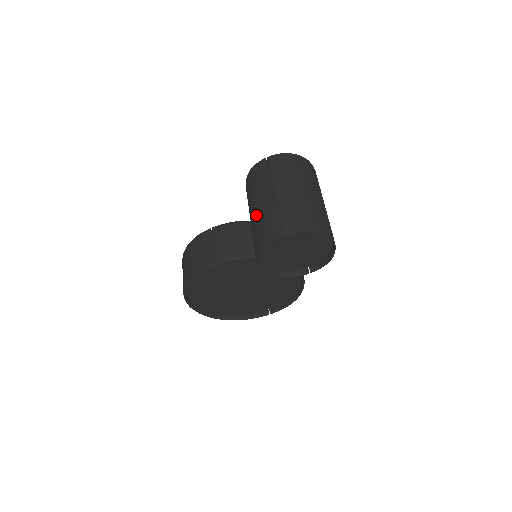
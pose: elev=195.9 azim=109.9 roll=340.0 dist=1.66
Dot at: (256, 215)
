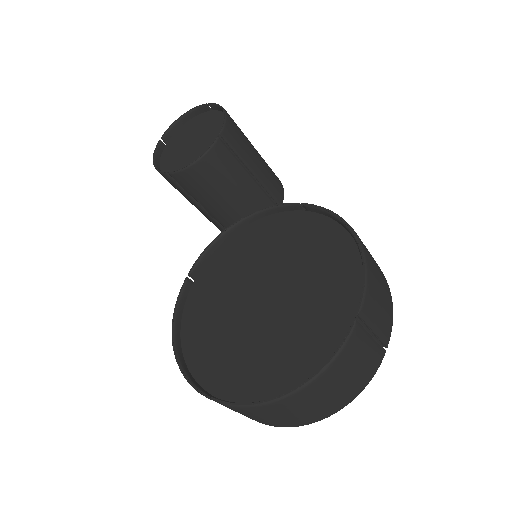
Dot at: occluded
